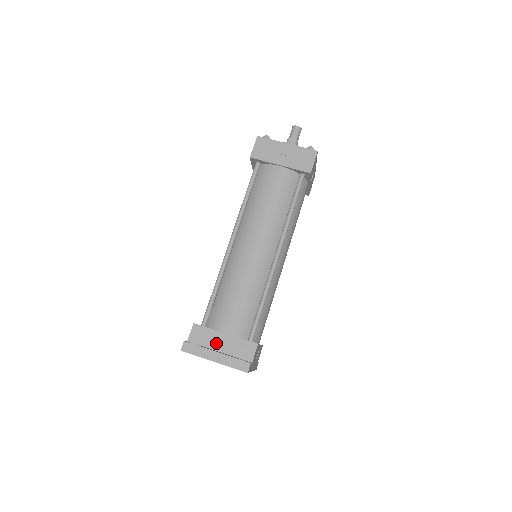
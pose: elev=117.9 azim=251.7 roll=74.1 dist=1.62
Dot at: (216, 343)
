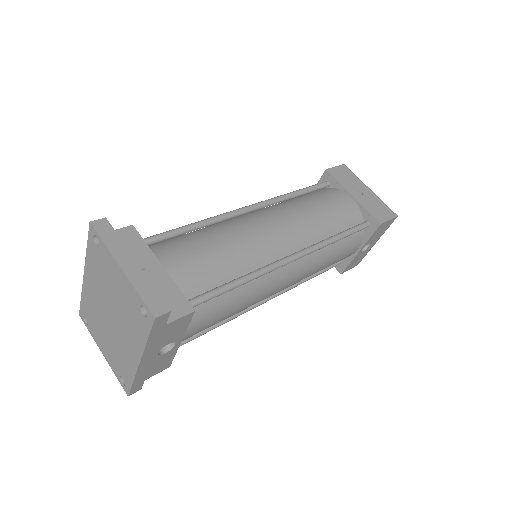
Dot at: (140, 265)
